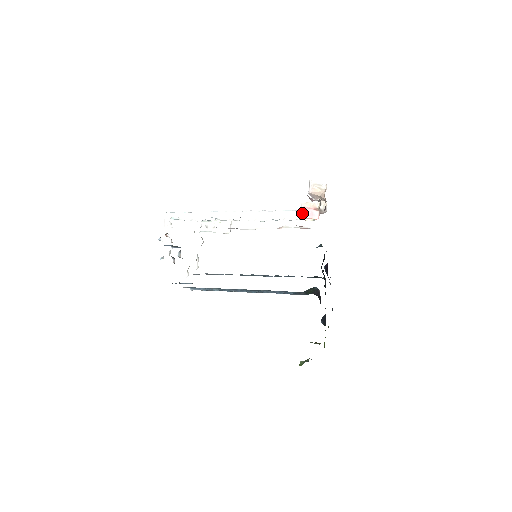
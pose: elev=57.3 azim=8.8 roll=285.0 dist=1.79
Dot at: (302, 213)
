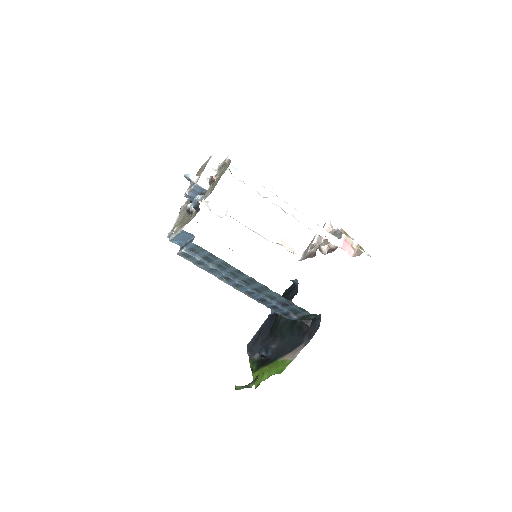
Dot at: (342, 243)
